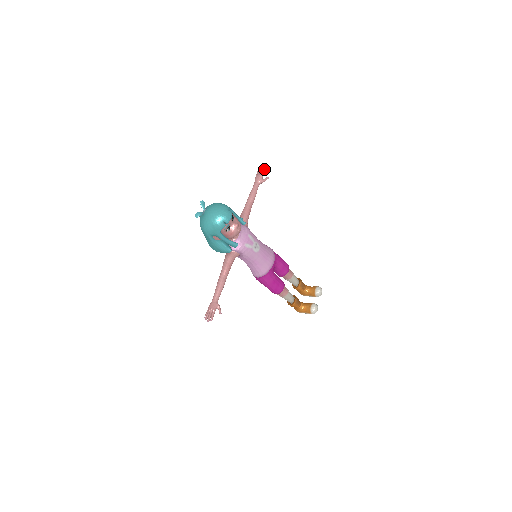
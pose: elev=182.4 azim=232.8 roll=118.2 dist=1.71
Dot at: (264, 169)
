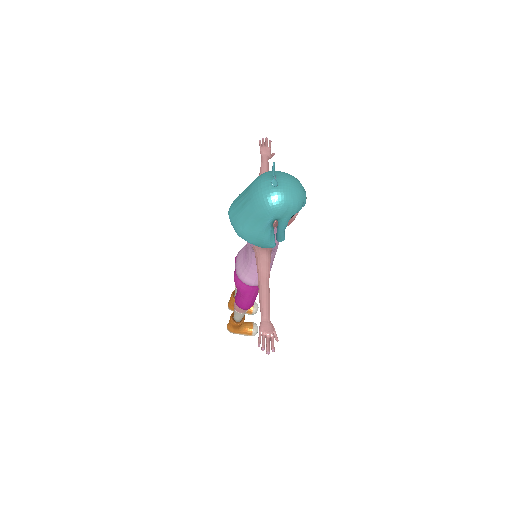
Dot at: (271, 141)
